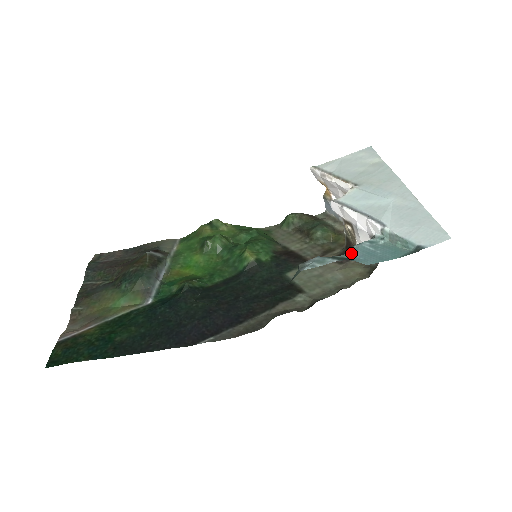
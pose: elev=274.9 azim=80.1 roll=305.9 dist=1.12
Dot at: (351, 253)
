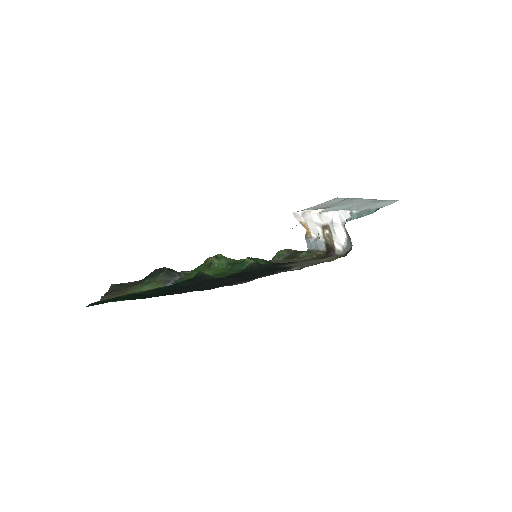
Dot at: occluded
